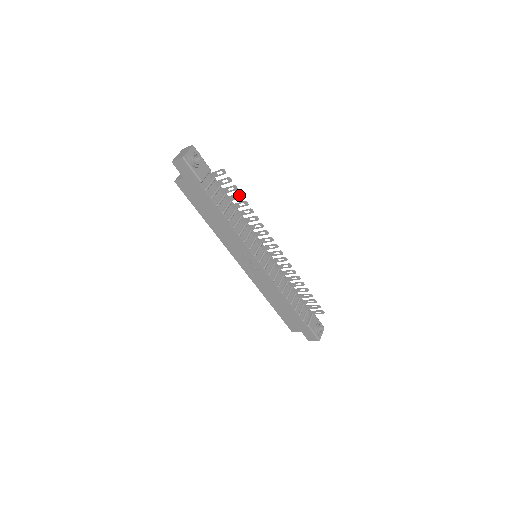
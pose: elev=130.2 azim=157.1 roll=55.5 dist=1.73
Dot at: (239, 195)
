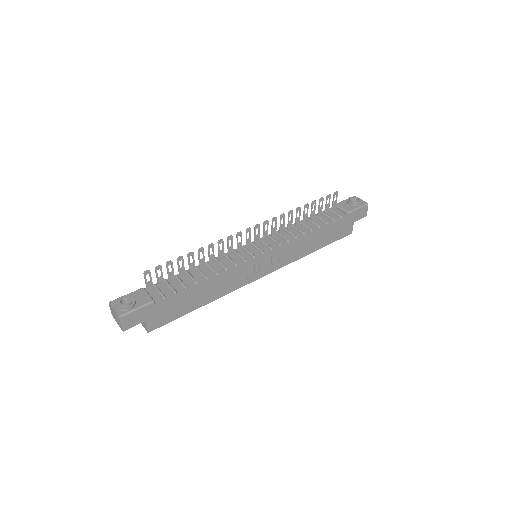
Dot at: occluded
